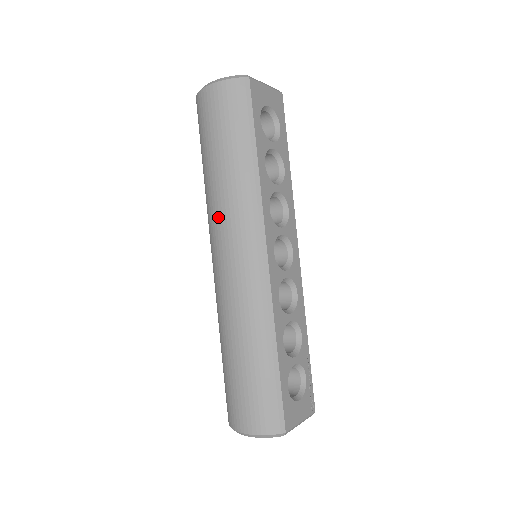
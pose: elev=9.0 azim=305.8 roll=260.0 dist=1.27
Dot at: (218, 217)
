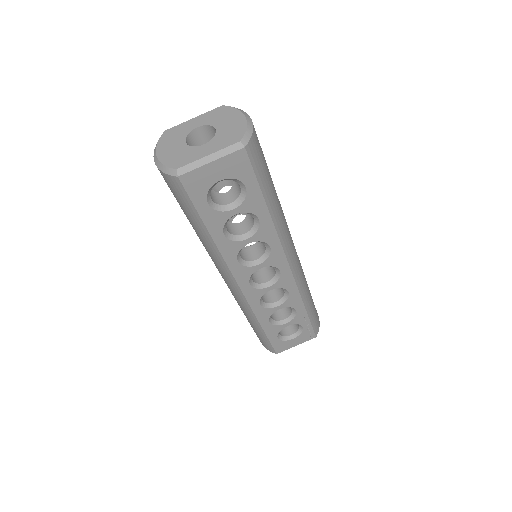
Dot at: occluded
